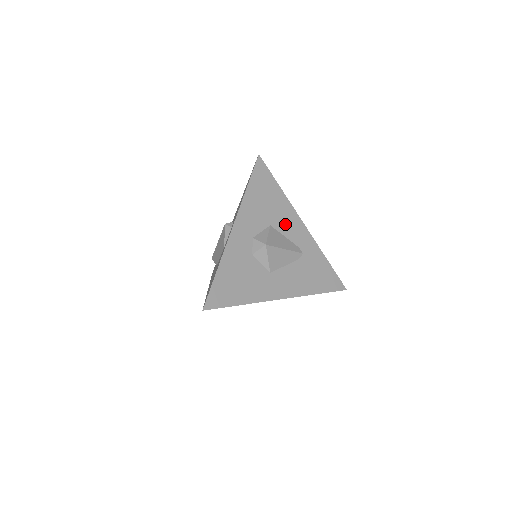
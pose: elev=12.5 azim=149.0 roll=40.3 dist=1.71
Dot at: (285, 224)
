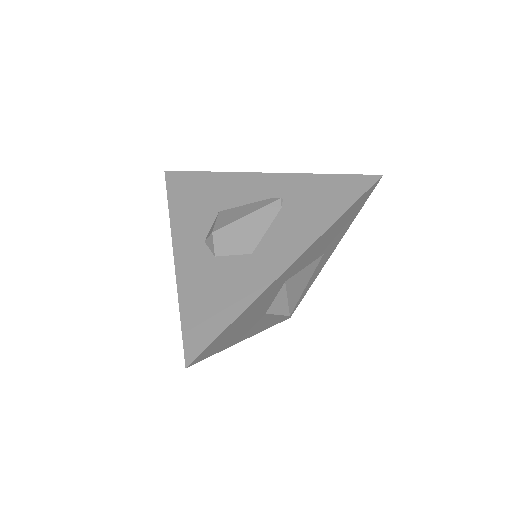
Dot at: (237, 194)
